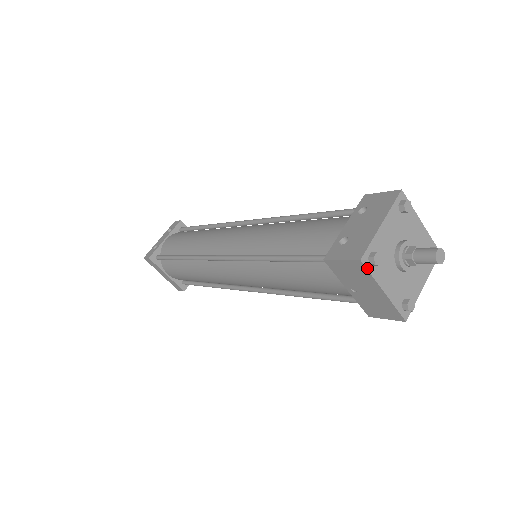
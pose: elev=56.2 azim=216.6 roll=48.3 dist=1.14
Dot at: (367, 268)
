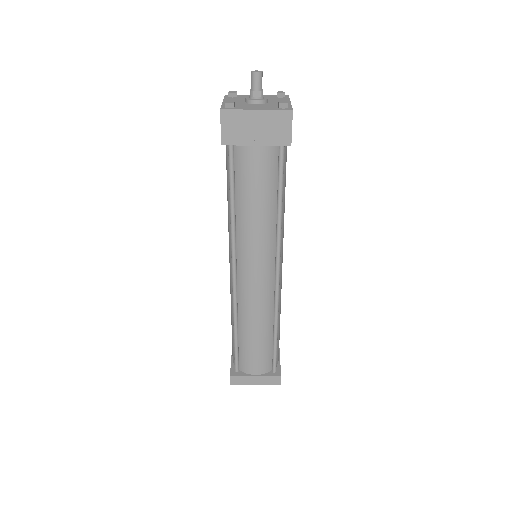
Dot at: (229, 109)
